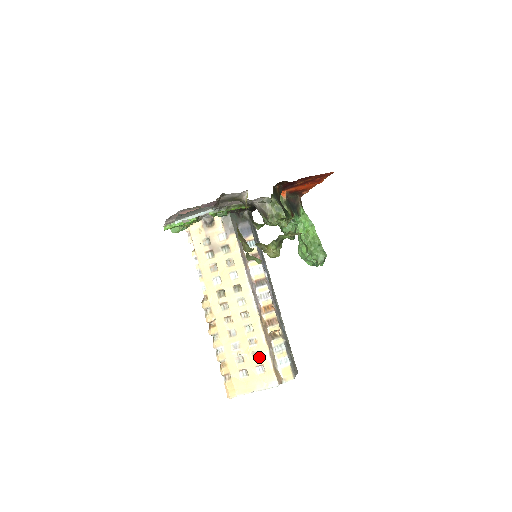
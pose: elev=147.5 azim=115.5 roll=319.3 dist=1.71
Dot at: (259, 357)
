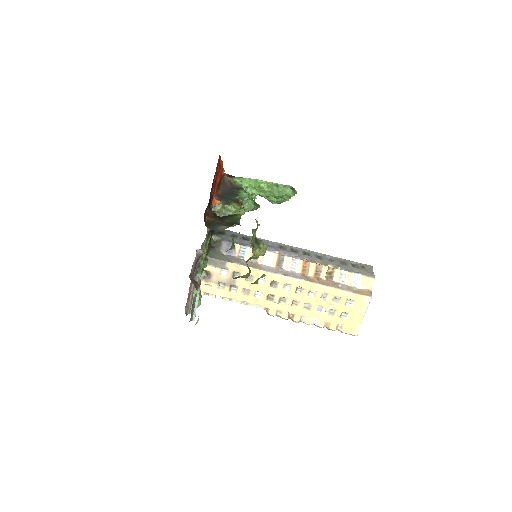
Dot at: (339, 298)
